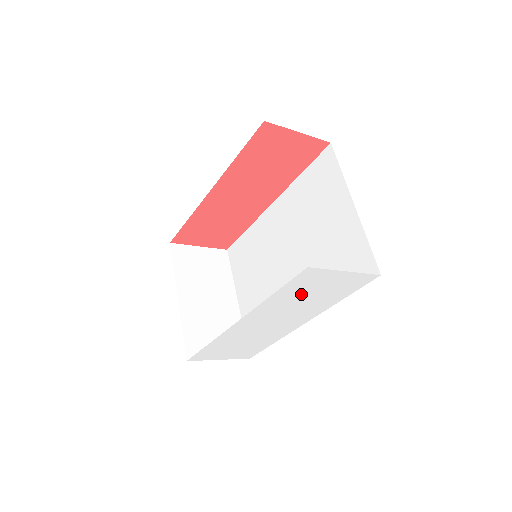
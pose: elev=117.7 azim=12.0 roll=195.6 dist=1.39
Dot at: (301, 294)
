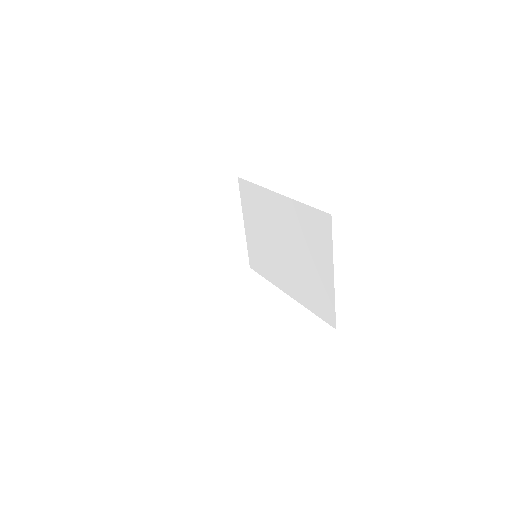
Dot at: occluded
